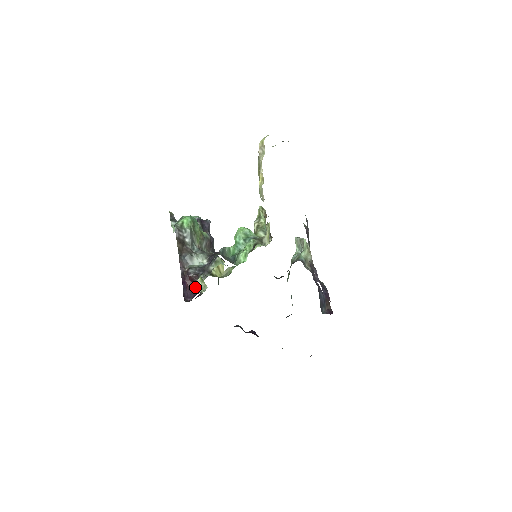
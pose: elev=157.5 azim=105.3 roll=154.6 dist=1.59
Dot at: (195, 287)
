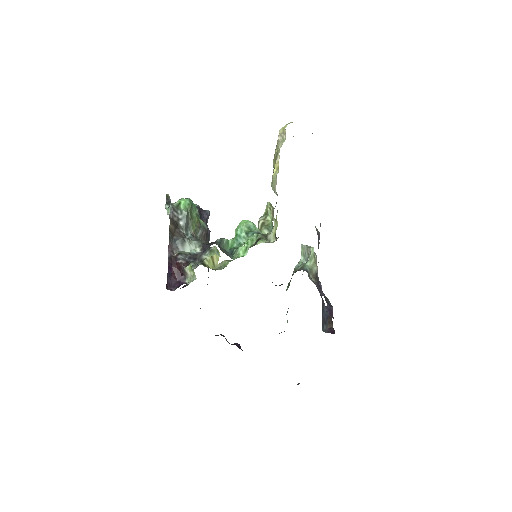
Dot at: (182, 275)
